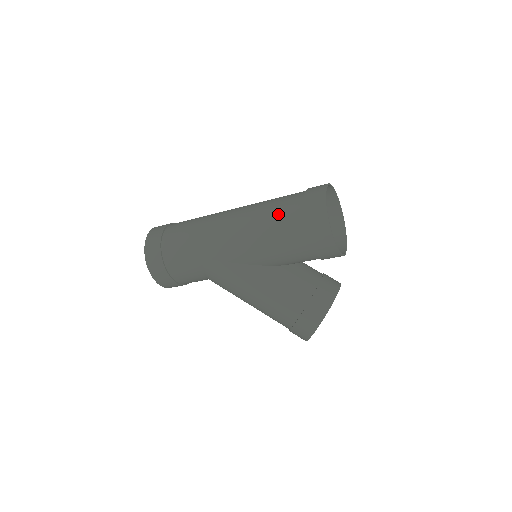
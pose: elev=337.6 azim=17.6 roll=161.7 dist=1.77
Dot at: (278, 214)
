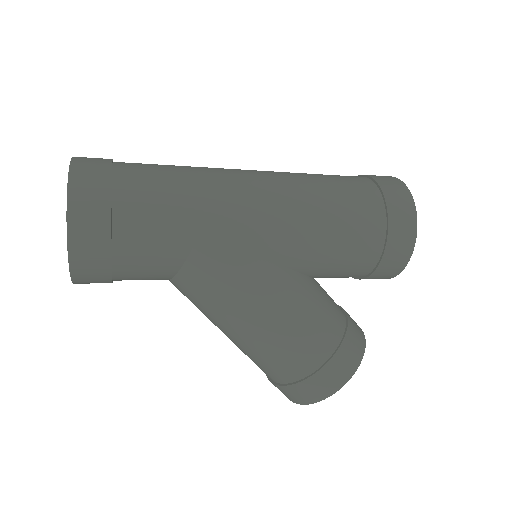
Dot at: (344, 192)
